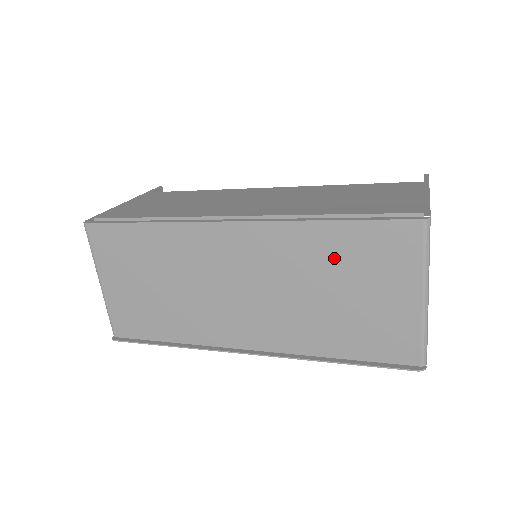
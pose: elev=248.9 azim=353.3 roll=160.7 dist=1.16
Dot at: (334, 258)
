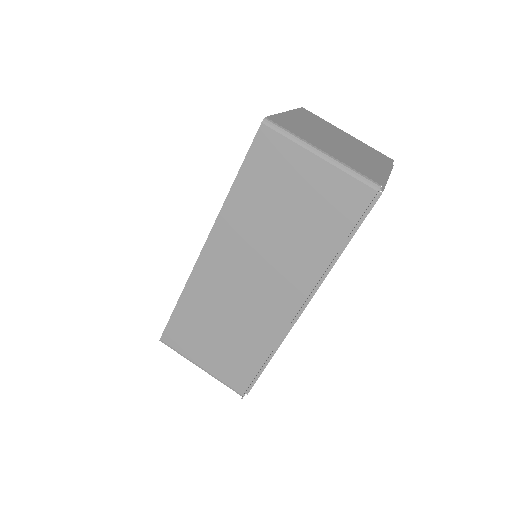
Dot at: (260, 198)
